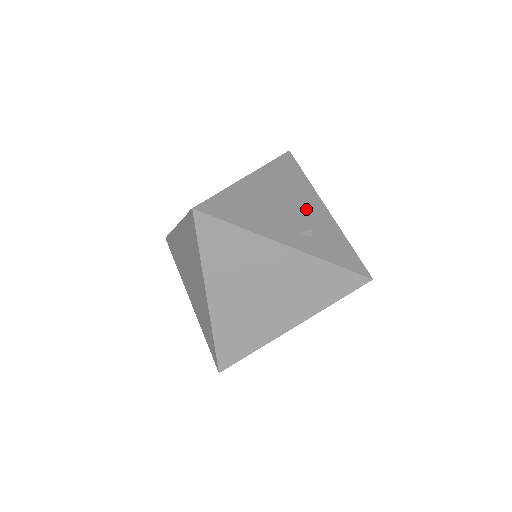
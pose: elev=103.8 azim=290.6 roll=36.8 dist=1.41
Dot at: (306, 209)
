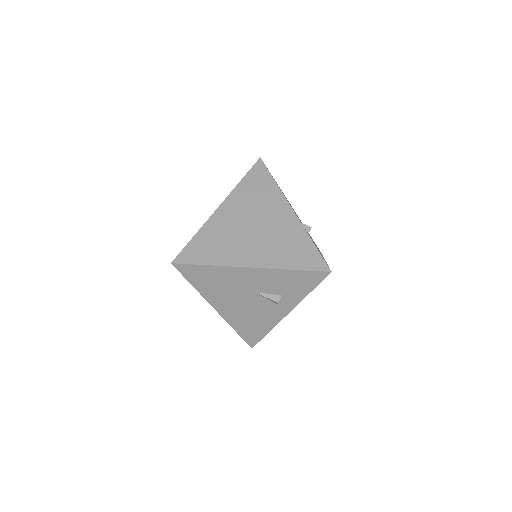
Dot at: occluded
